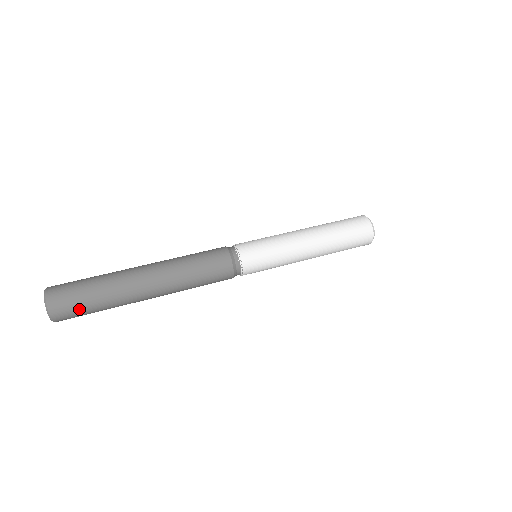
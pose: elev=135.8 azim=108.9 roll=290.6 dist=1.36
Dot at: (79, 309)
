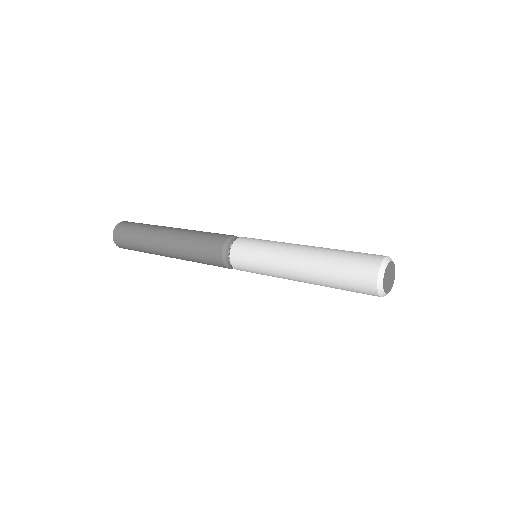
Dot at: (127, 244)
